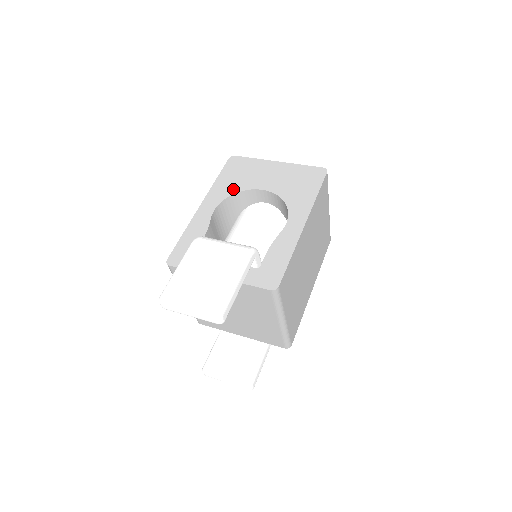
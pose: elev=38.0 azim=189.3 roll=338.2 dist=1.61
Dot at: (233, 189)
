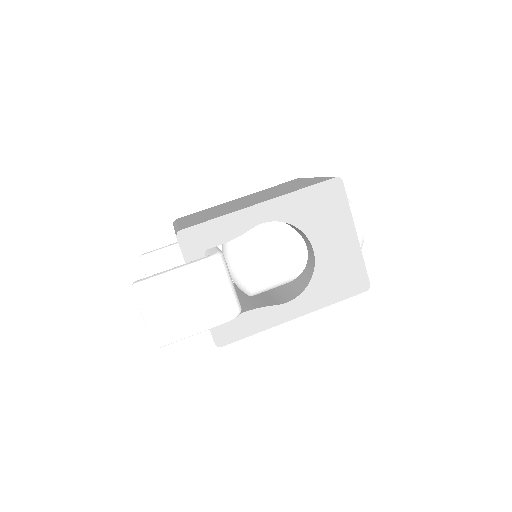
Dot at: (298, 219)
